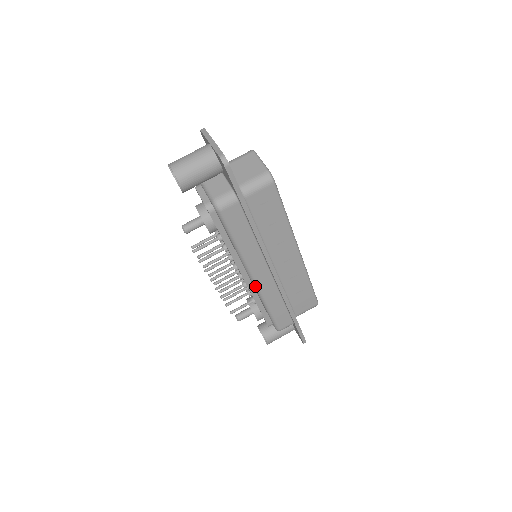
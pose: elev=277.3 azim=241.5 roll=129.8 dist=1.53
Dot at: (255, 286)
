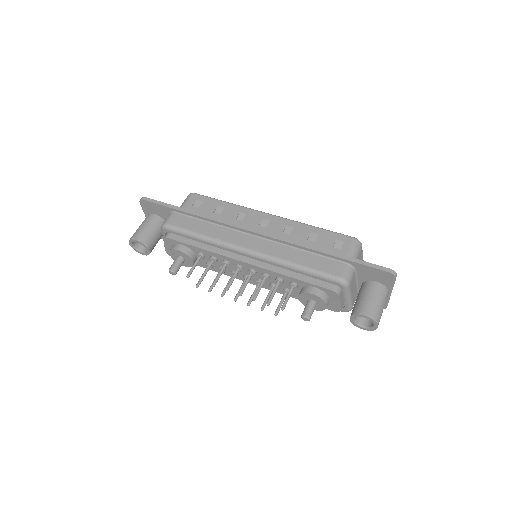
Dot at: (258, 256)
